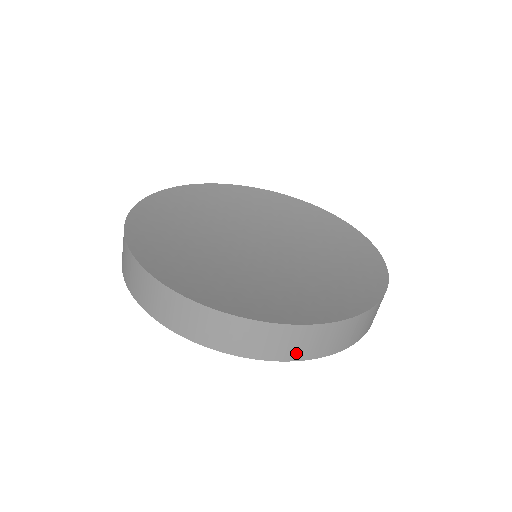
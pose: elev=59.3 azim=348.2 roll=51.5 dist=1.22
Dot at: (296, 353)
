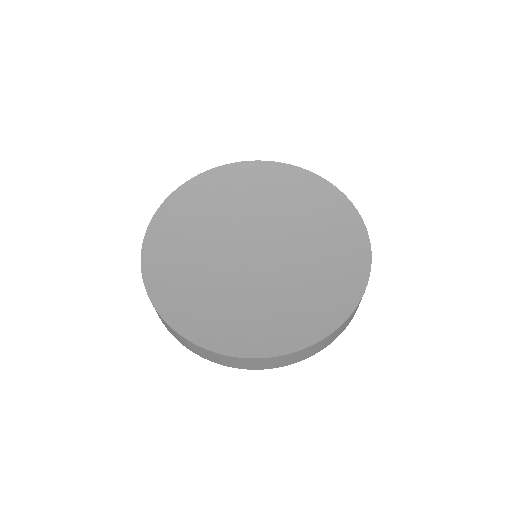
Dot at: (274, 366)
